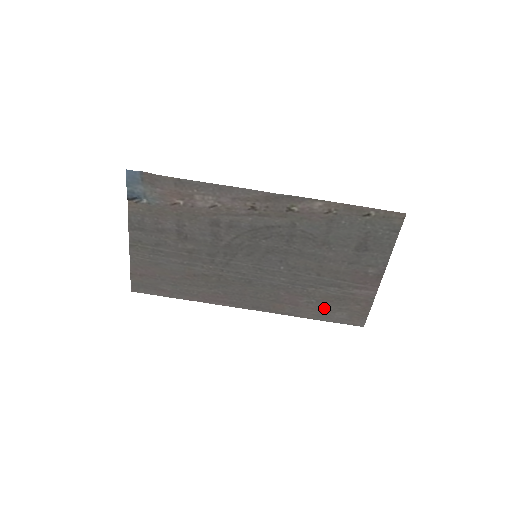
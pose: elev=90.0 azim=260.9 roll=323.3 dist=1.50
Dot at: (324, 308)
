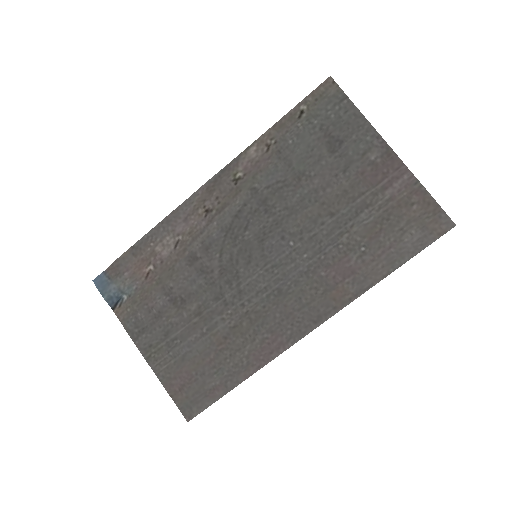
Dot at: (384, 247)
